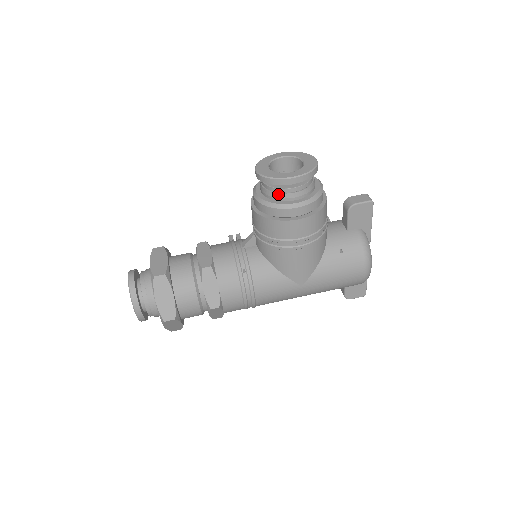
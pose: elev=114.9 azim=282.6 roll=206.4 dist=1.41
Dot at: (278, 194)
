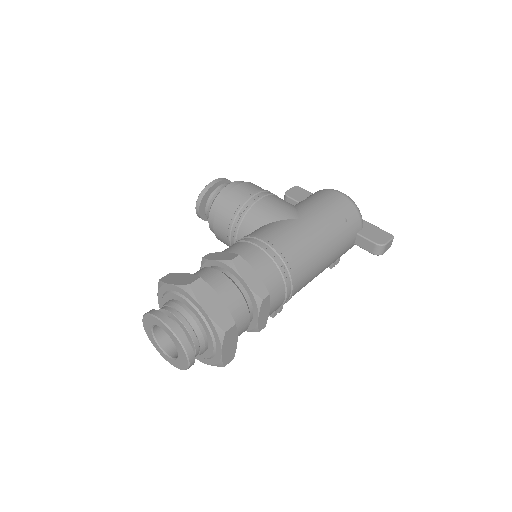
Dot at: (215, 194)
